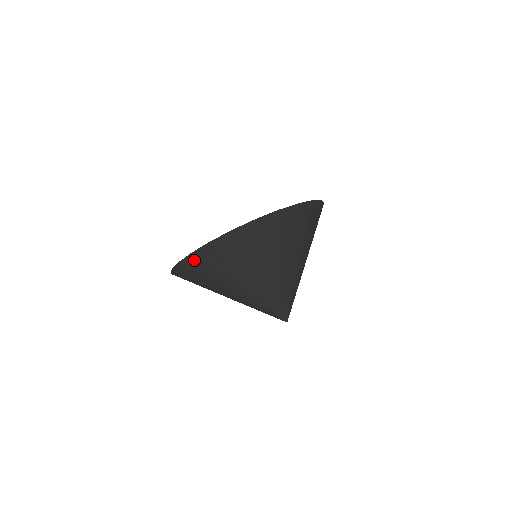
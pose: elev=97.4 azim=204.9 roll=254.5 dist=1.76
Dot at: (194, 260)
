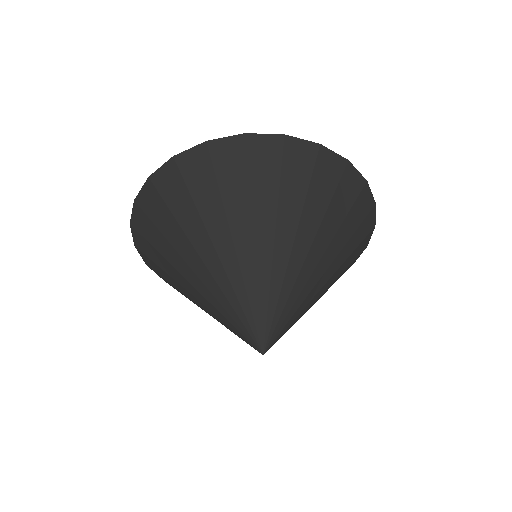
Dot at: (172, 173)
